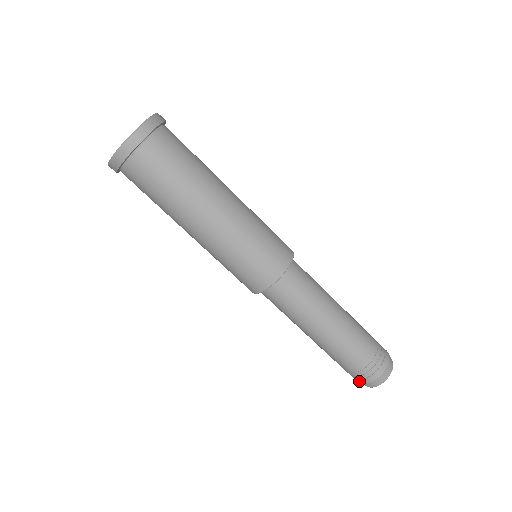
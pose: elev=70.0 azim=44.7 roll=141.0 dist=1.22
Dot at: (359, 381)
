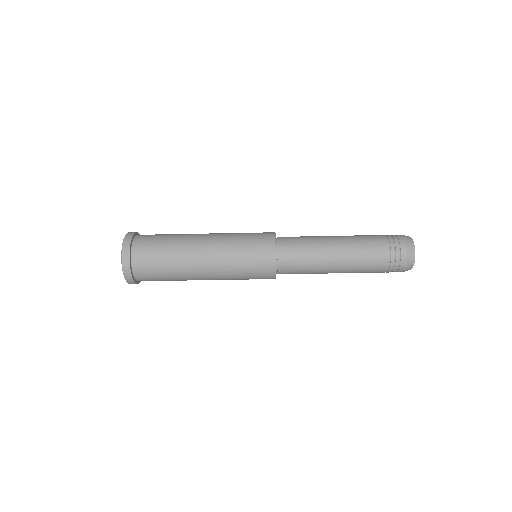
Dot at: occluded
